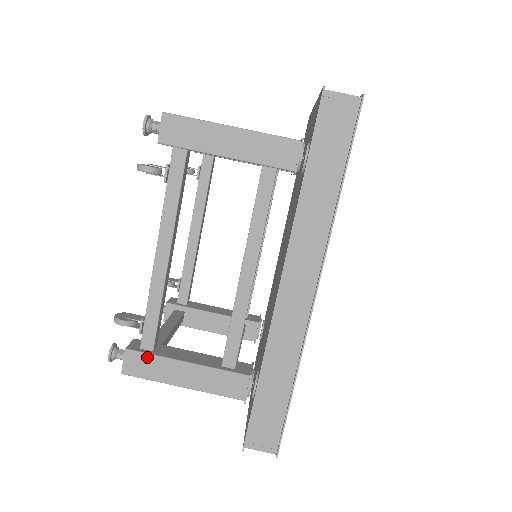
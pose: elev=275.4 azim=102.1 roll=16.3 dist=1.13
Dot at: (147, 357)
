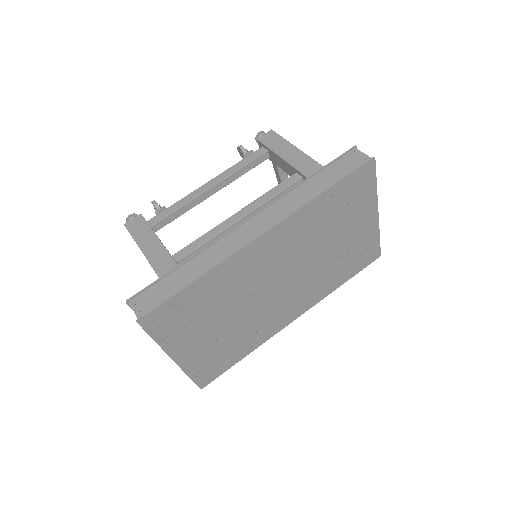
Dot at: (145, 223)
